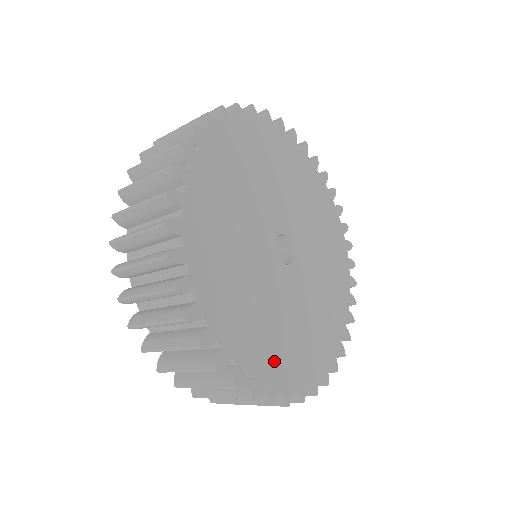
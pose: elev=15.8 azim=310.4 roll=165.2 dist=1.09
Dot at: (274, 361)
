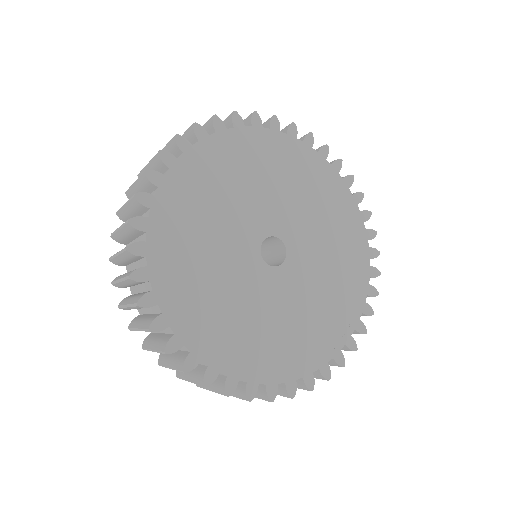
Dot at: (239, 356)
